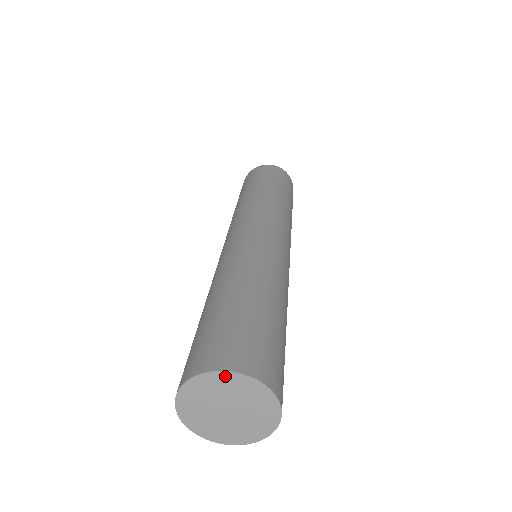
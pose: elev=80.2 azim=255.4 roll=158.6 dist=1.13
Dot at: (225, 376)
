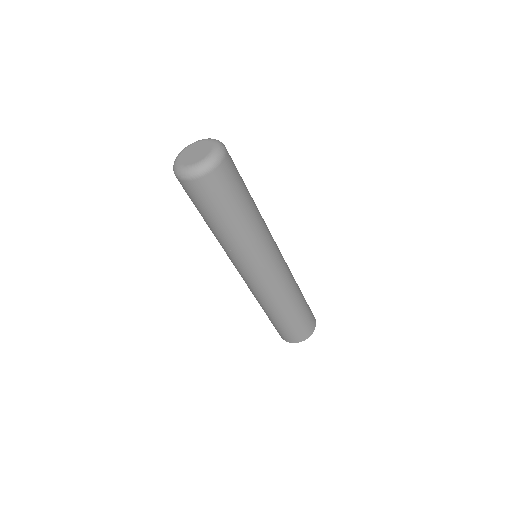
Dot at: occluded
